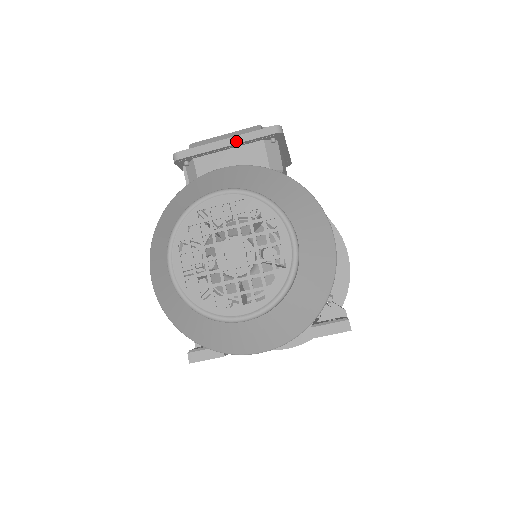
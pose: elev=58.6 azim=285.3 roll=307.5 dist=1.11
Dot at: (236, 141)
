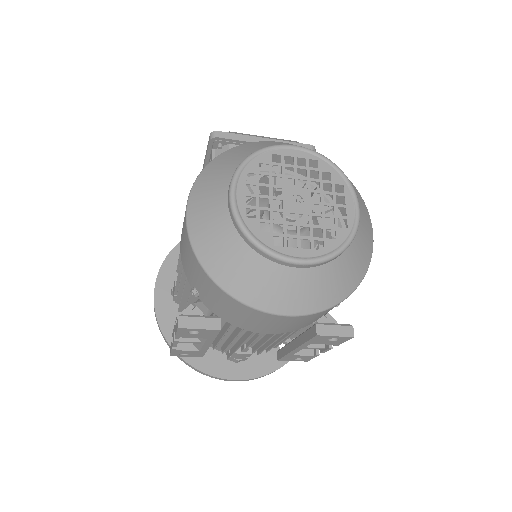
Dot at: occluded
